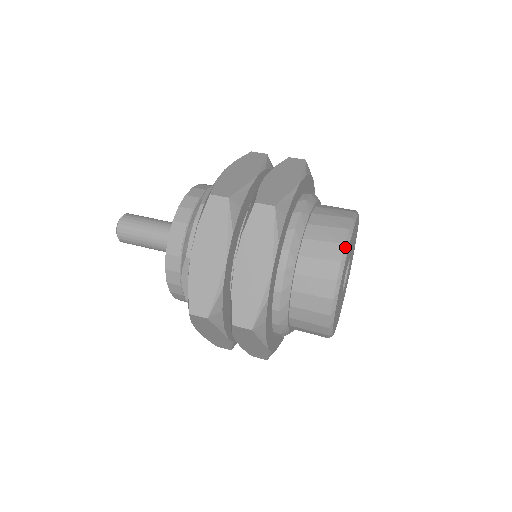
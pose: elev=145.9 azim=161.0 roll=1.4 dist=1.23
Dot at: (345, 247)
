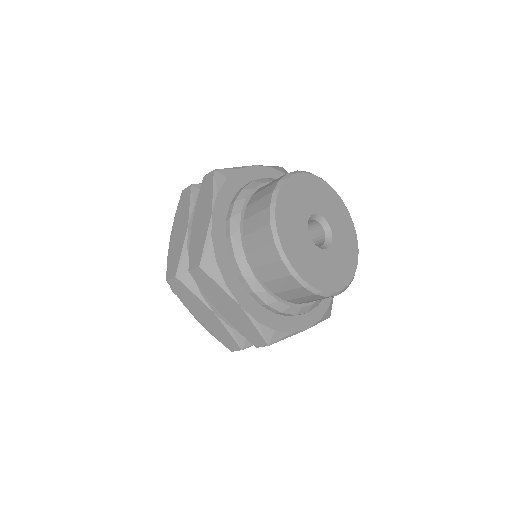
Dot at: (279, 182)
